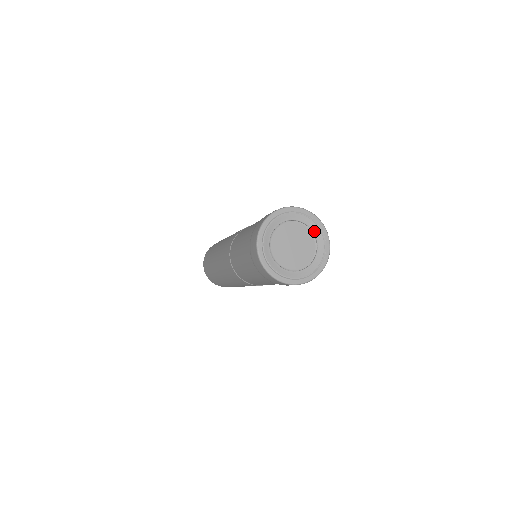
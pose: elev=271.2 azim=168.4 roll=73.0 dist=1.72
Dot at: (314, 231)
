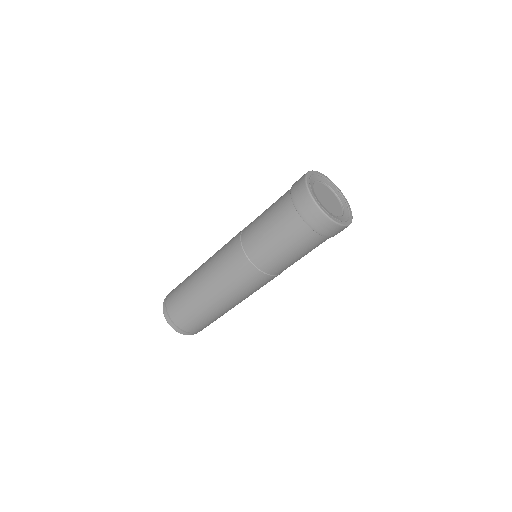
Dot at: (330, 186)
